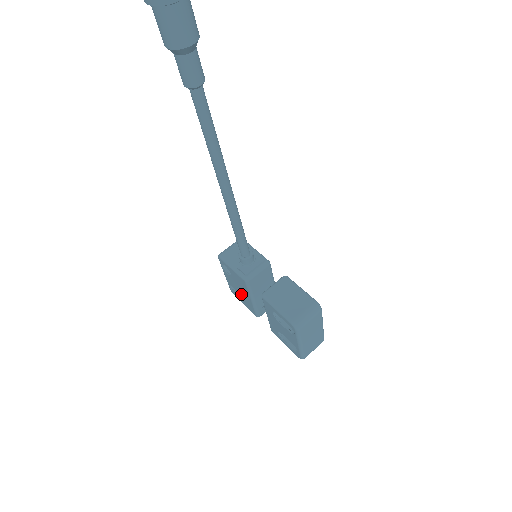
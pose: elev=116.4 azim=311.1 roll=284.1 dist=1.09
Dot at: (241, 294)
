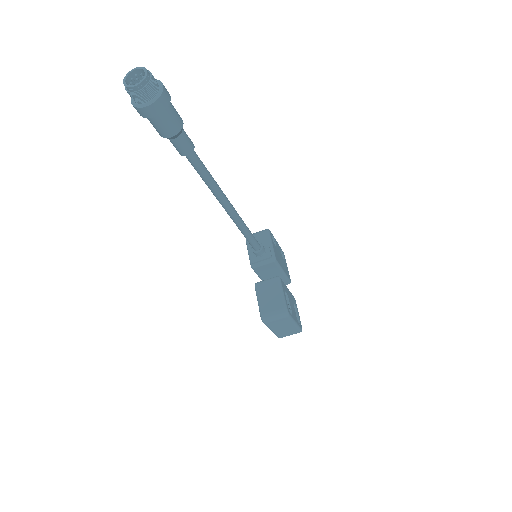
Dot at: occluded
